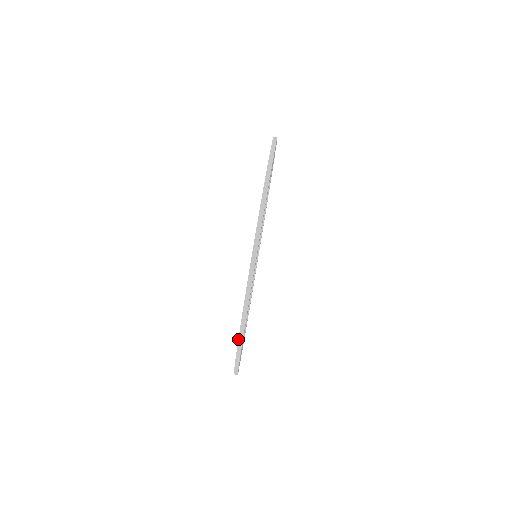
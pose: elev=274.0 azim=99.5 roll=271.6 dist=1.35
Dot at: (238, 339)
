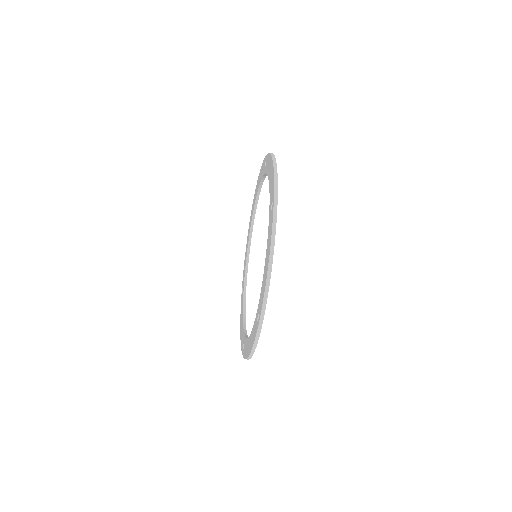
Dot at: (241, 350)
